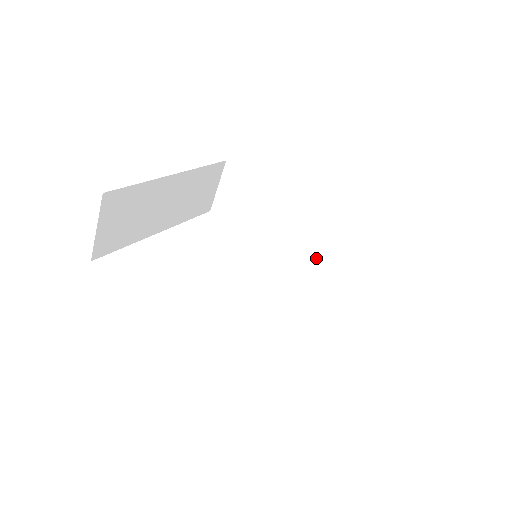
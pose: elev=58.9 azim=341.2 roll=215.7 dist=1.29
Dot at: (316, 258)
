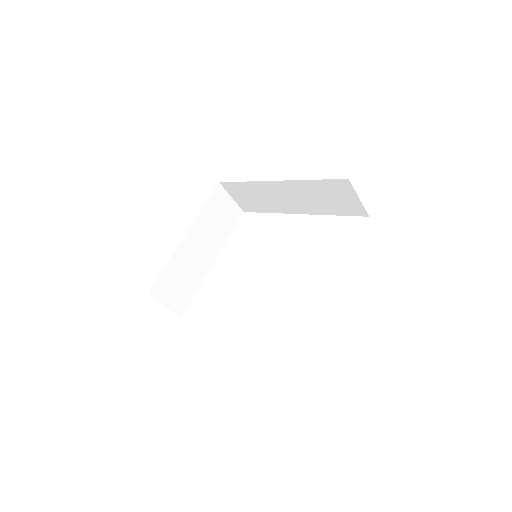
Dot at: (316, 207)
